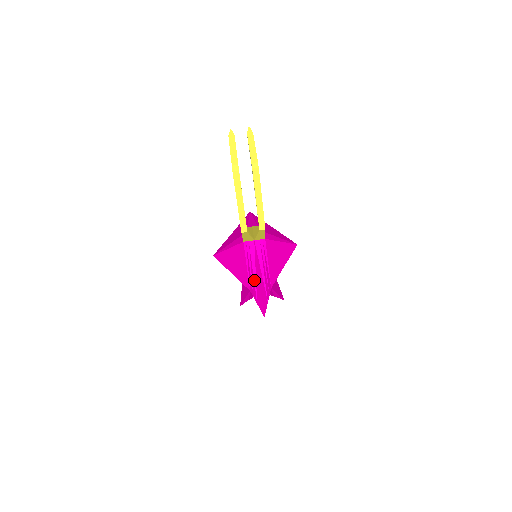
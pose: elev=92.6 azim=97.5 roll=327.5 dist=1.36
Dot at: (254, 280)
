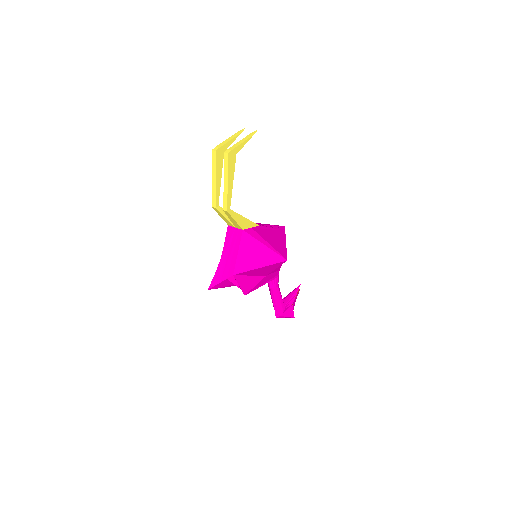
Dot at: (220, 259)
